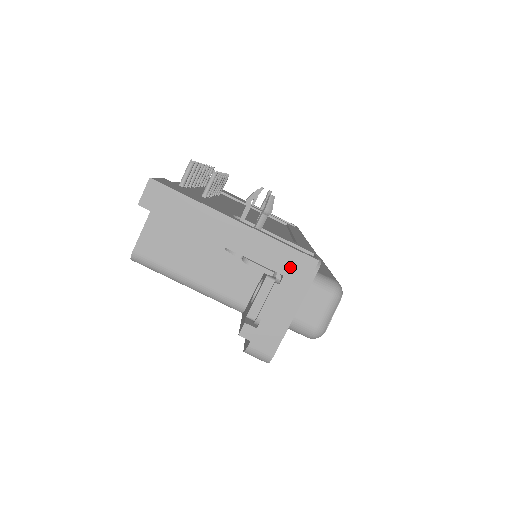
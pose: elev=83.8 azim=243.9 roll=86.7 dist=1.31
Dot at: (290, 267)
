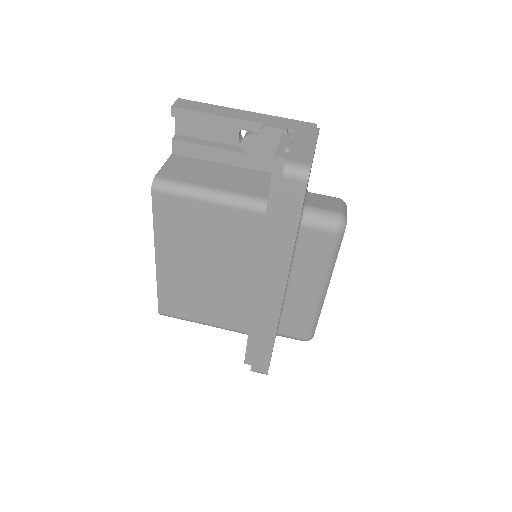
Dot at: (298, 127)
